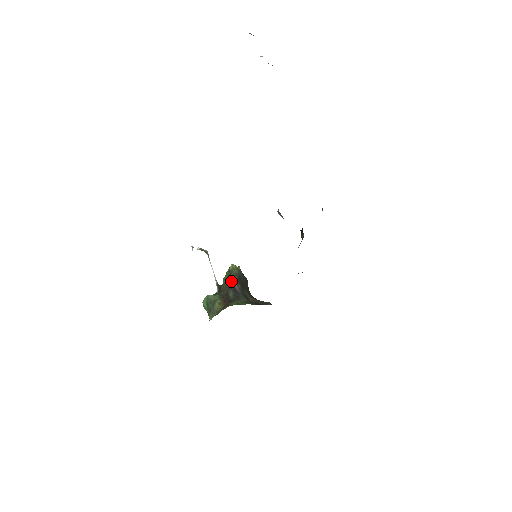
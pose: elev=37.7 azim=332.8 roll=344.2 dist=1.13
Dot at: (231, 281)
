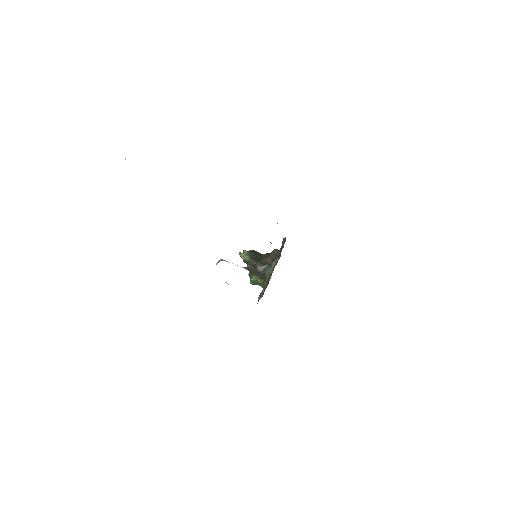
Dot at: (252, 265)
